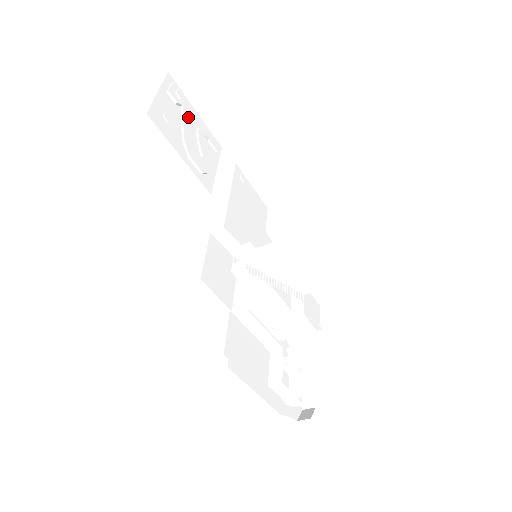
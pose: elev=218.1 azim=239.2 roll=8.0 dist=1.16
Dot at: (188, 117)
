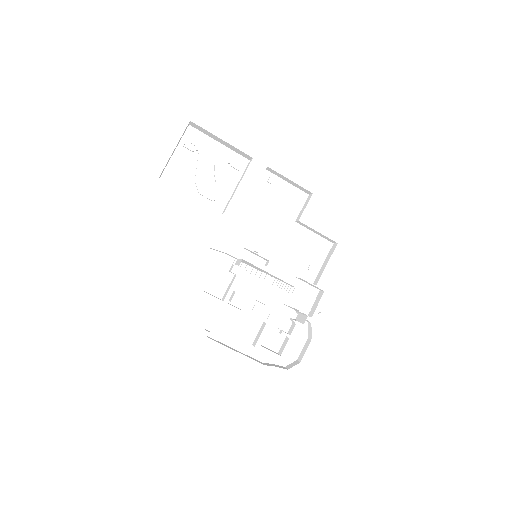
Dot at: (204, 157)
